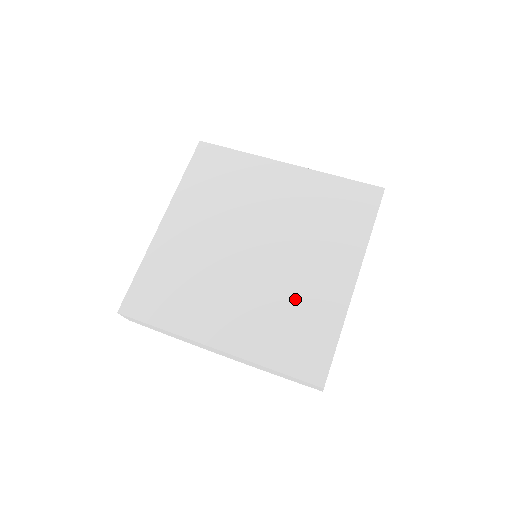
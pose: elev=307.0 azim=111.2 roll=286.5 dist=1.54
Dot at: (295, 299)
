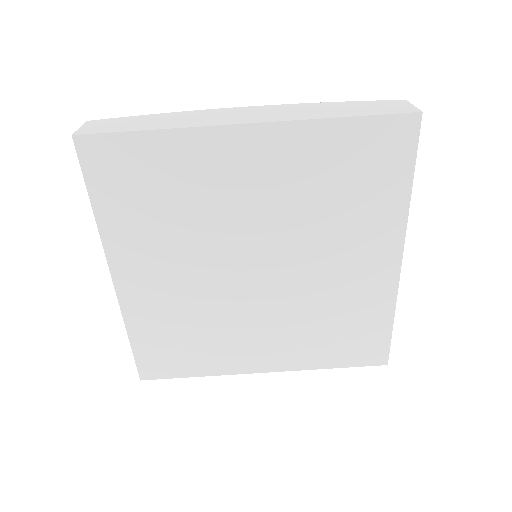
Dot at: (332, 305)
